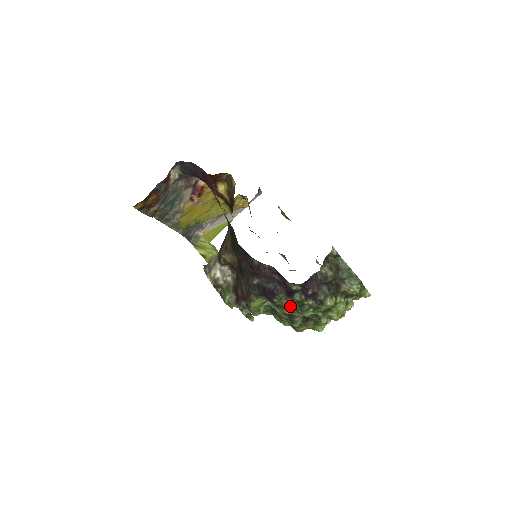
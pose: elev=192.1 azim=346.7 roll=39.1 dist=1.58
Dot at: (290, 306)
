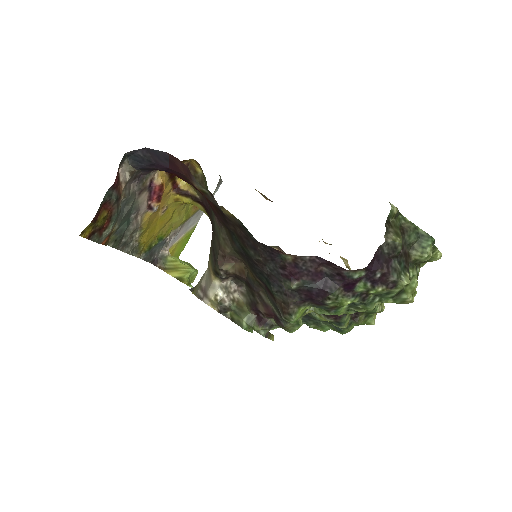
Dot at: occluded
